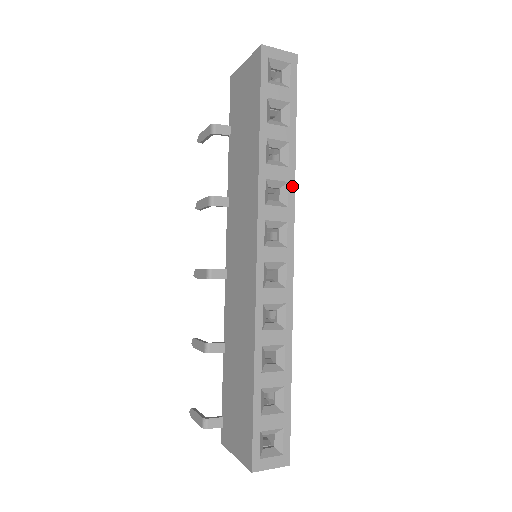
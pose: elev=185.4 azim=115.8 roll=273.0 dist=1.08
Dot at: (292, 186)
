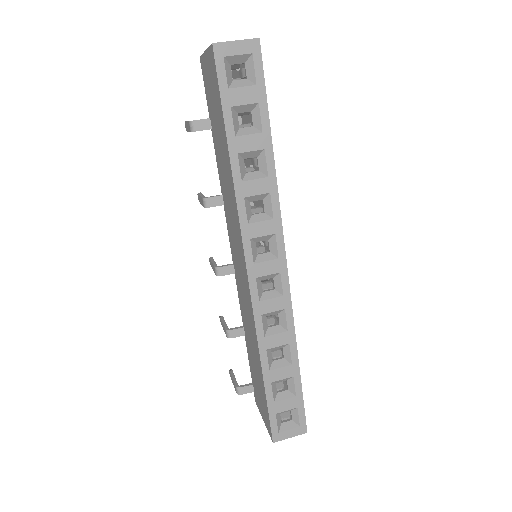
Dot at: (275, 196)
